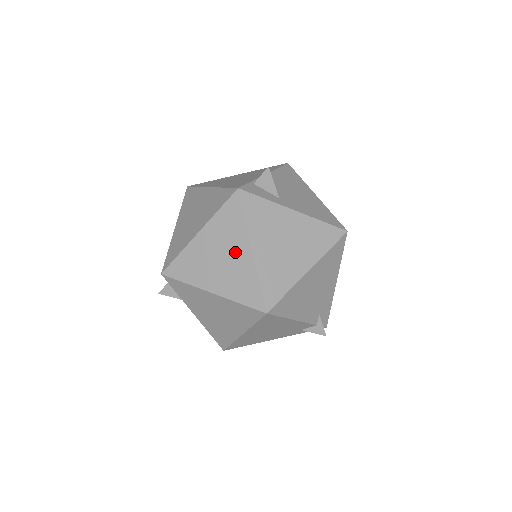
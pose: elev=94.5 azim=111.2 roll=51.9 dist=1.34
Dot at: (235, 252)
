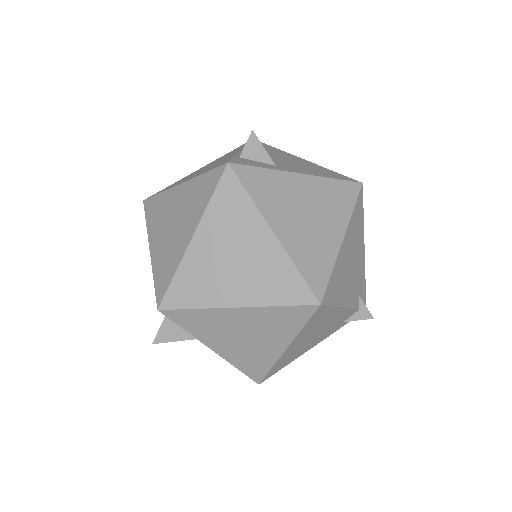
Dot at: (251, 243)
